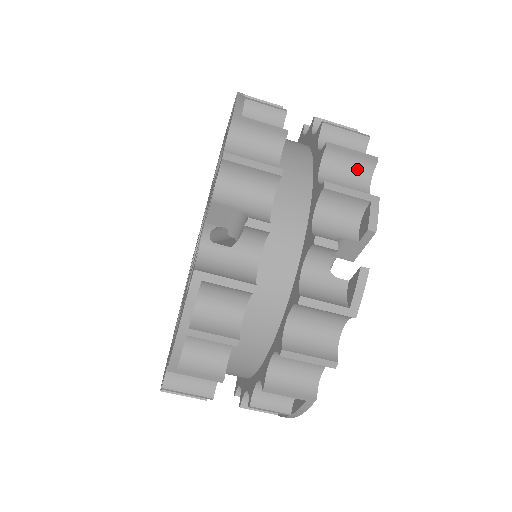
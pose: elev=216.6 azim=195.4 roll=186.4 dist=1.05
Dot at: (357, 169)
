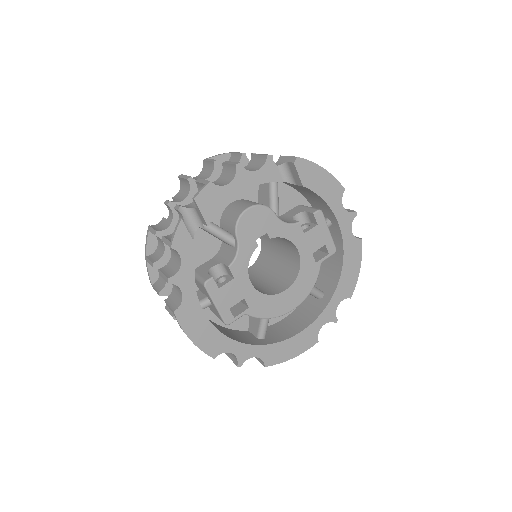
Dot at: (231, 172)
